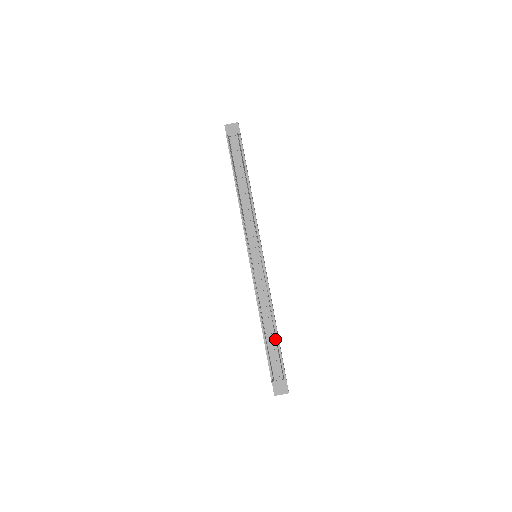
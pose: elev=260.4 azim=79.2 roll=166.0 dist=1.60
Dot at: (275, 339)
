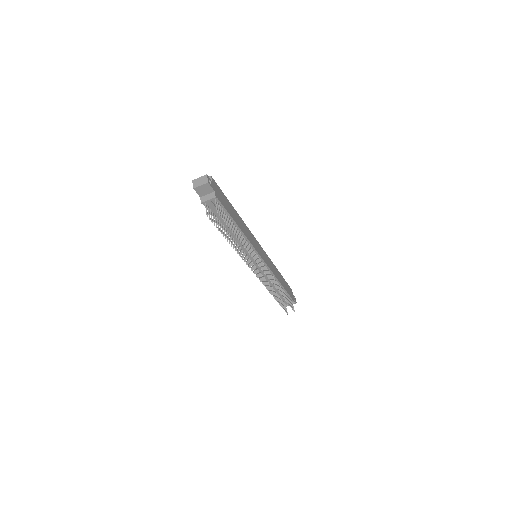
Dot at: (283, 291)
